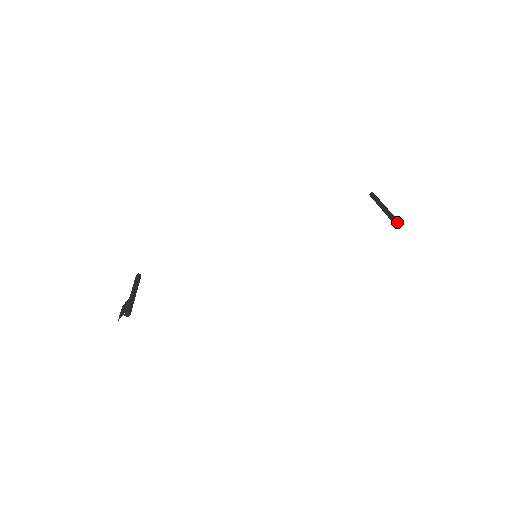
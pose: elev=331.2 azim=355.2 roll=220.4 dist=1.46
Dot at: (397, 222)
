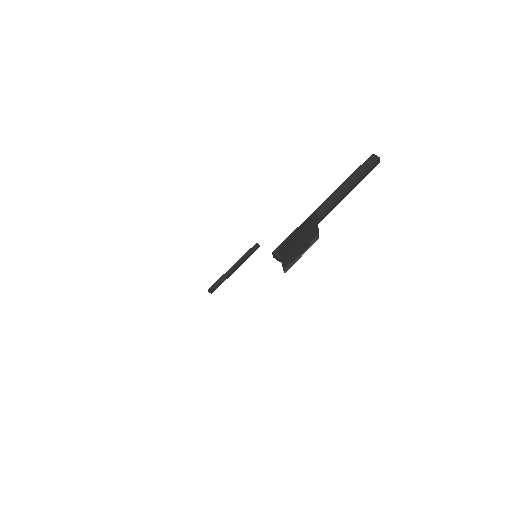
Dot at: (274, 255)
